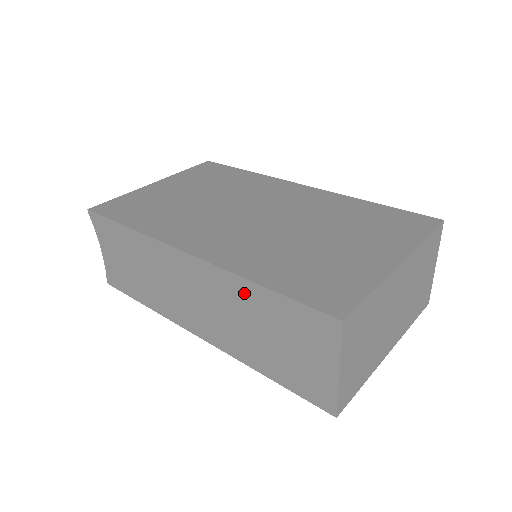
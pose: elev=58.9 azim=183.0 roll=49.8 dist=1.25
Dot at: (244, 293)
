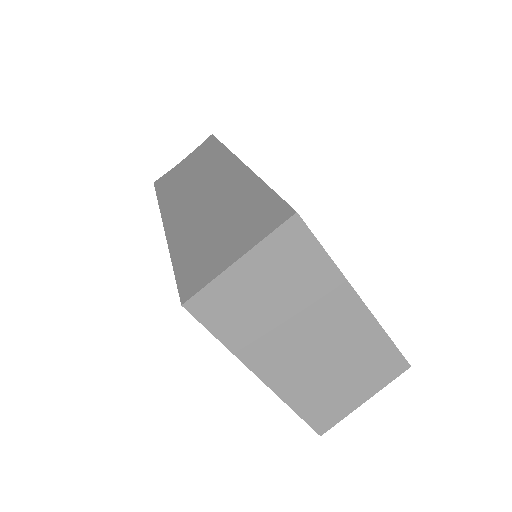
Dot at: (246, 189)
